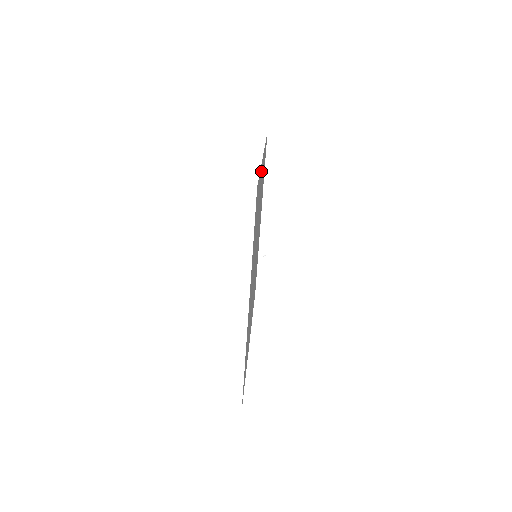
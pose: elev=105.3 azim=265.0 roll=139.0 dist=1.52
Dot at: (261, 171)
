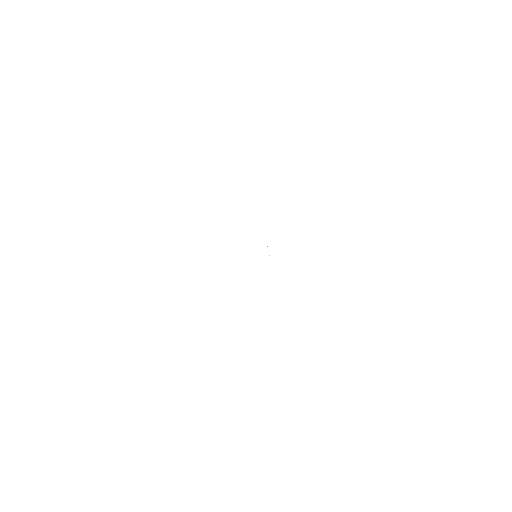
Dot at: occluded
